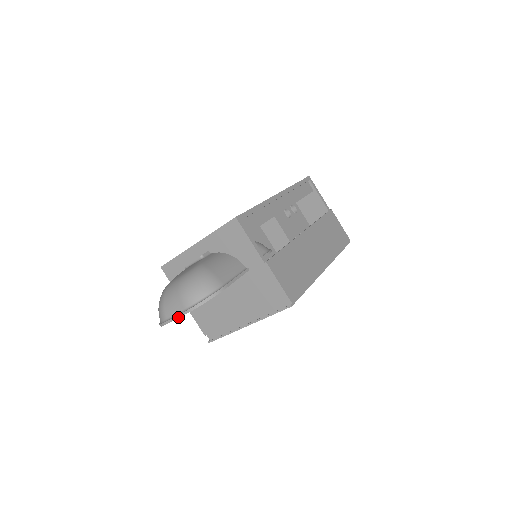
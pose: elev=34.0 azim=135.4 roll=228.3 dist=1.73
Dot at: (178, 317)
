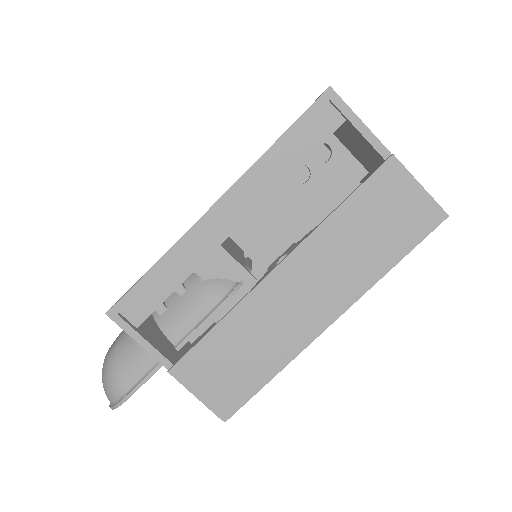
Dot at: occluded
